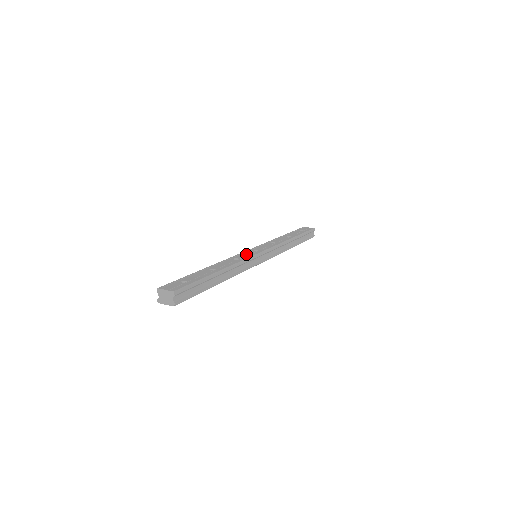
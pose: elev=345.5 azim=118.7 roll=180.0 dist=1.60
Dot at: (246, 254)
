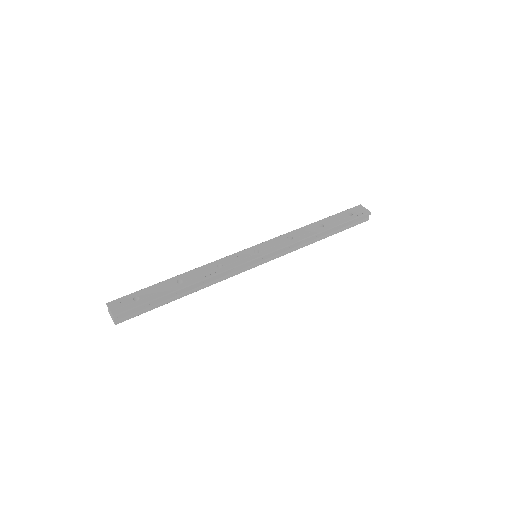
Dot at: (238, 258)
